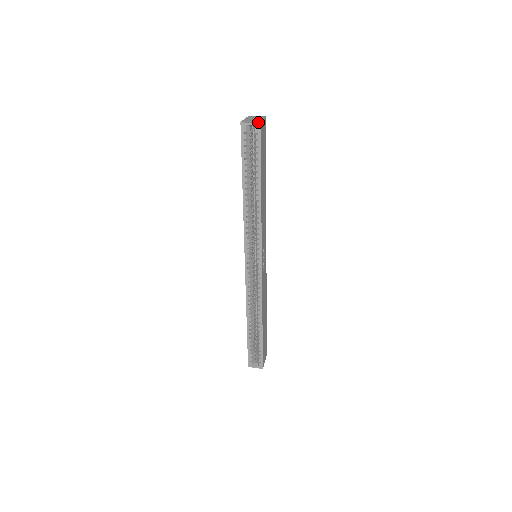
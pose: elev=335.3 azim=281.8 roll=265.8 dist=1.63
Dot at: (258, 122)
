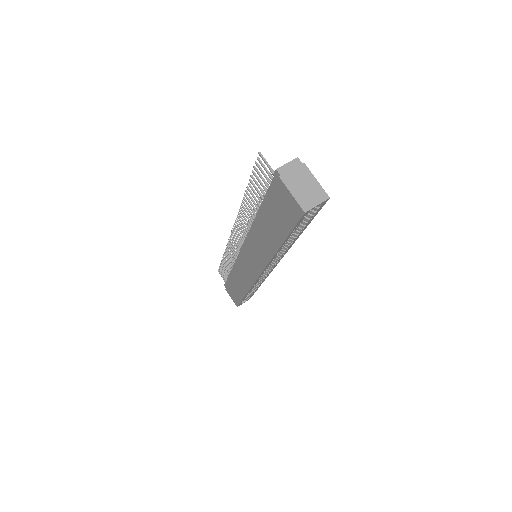
Dot at: (325, 197)
